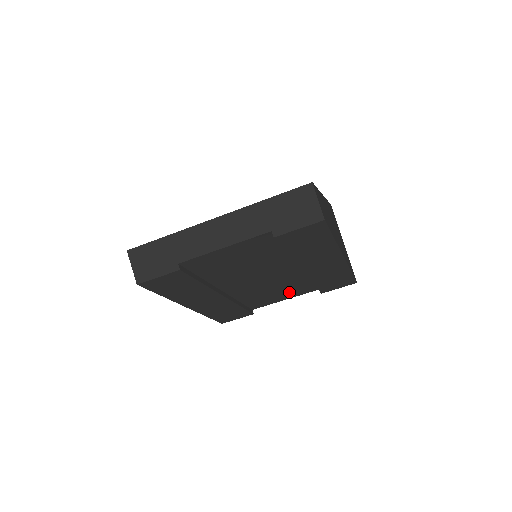
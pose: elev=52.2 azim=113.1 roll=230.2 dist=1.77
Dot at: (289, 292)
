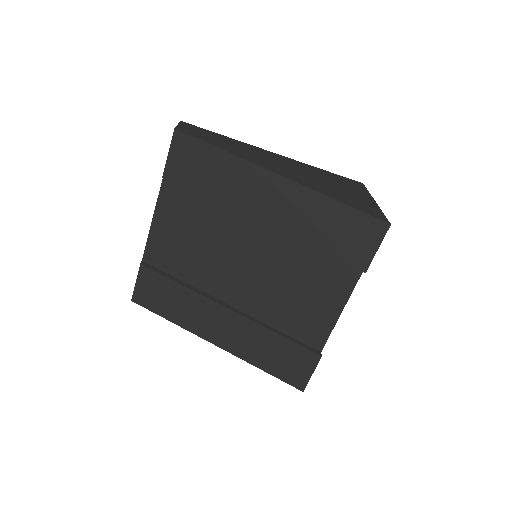
Dot at: (322, 290)
